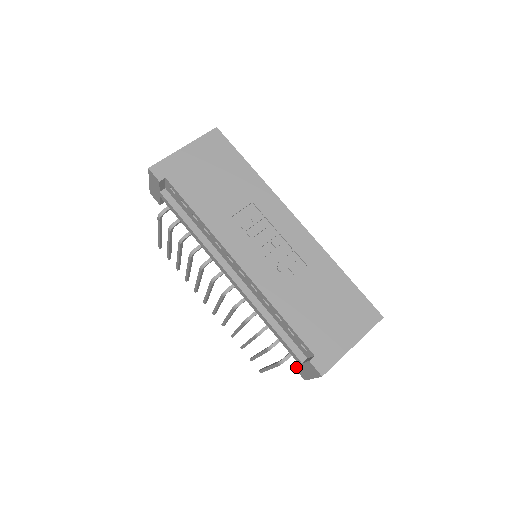
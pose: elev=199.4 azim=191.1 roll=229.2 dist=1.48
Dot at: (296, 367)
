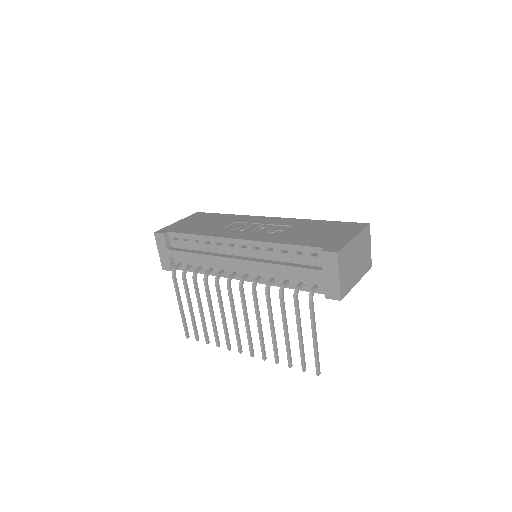
Dot at: (325, 292)
